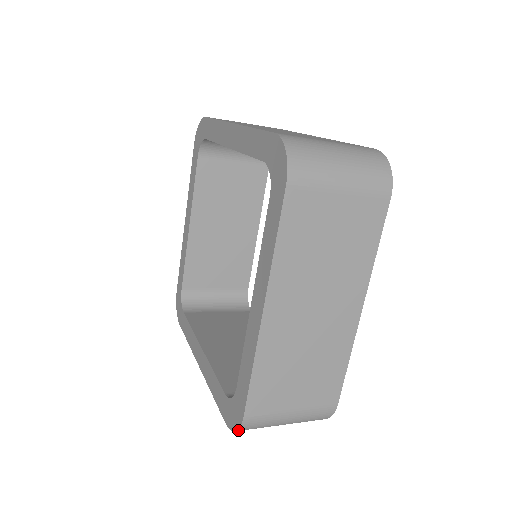
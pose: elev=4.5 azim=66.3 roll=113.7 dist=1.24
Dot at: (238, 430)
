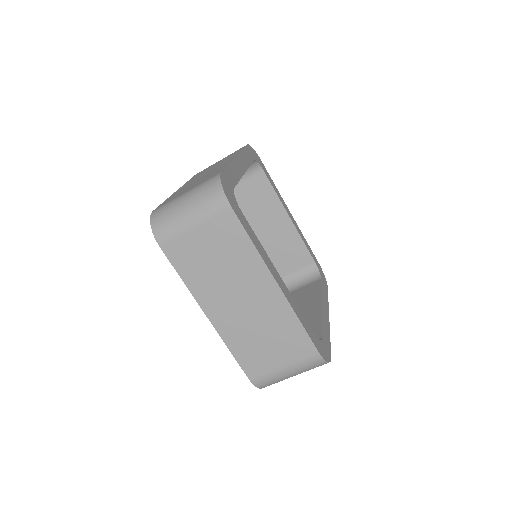
Dot at: (259, 388)
